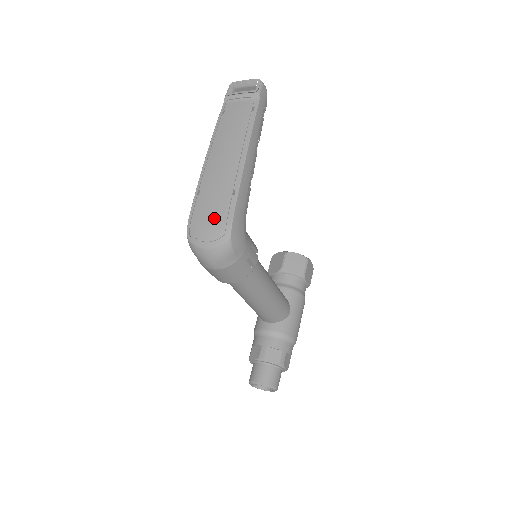
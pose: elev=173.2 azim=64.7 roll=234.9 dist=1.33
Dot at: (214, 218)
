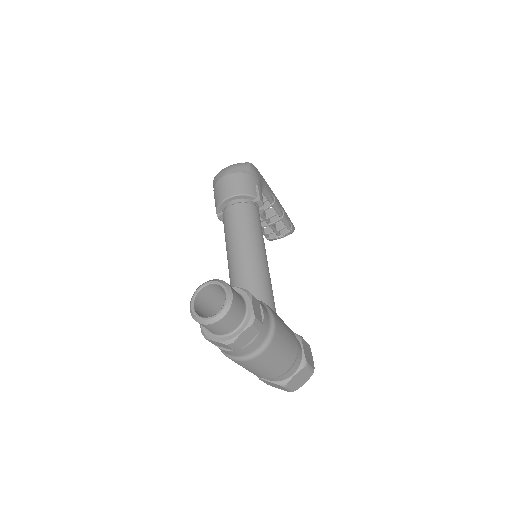
Dot at: occluded
